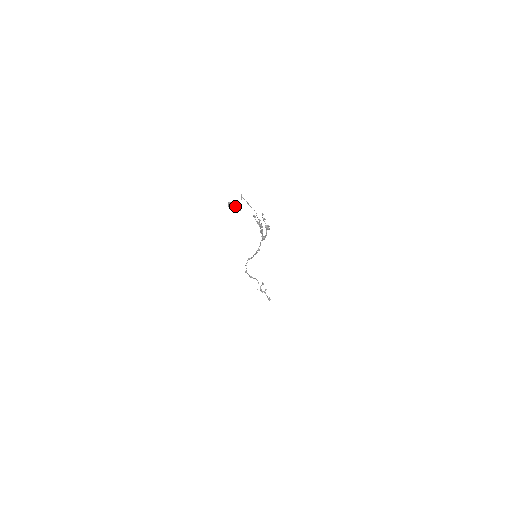
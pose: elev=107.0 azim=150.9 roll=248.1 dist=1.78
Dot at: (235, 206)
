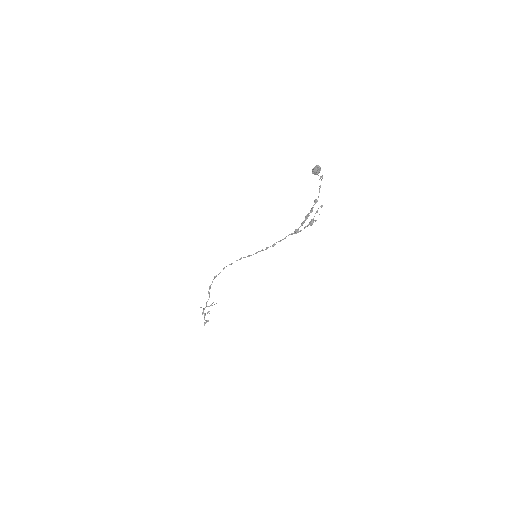
Dot at: occluded
